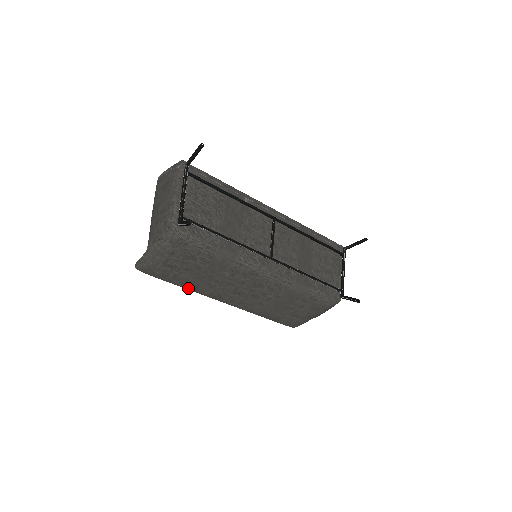
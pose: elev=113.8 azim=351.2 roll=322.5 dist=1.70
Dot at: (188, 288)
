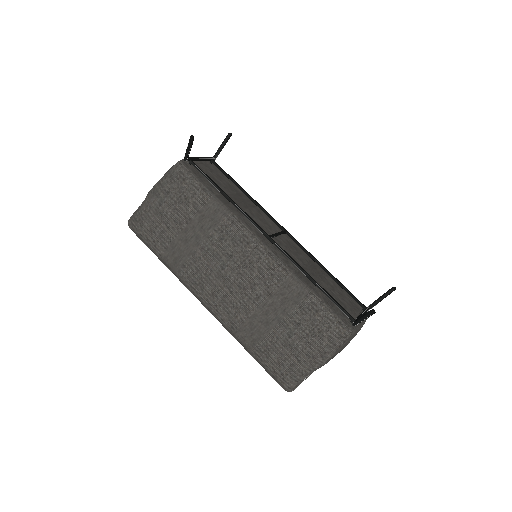
Dot at: (170, 261)
